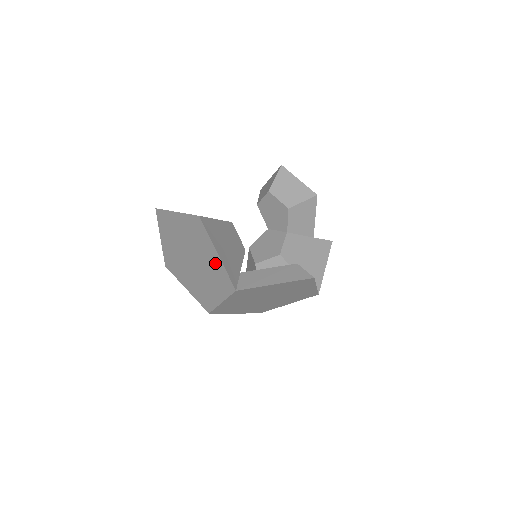
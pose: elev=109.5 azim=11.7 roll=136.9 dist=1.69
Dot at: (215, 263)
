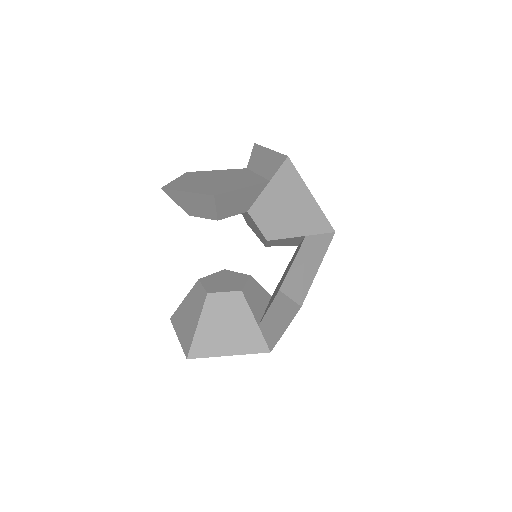
Dot at: occluded
